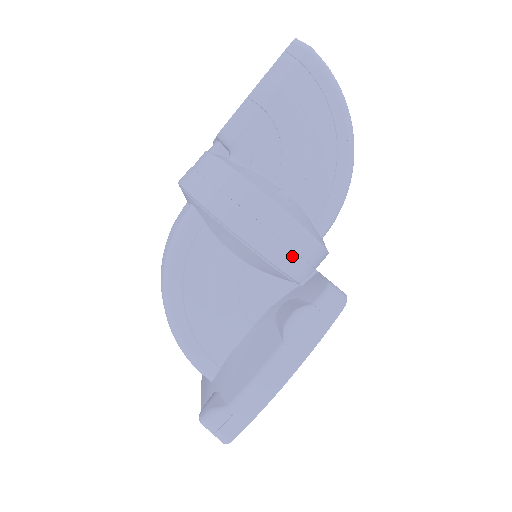
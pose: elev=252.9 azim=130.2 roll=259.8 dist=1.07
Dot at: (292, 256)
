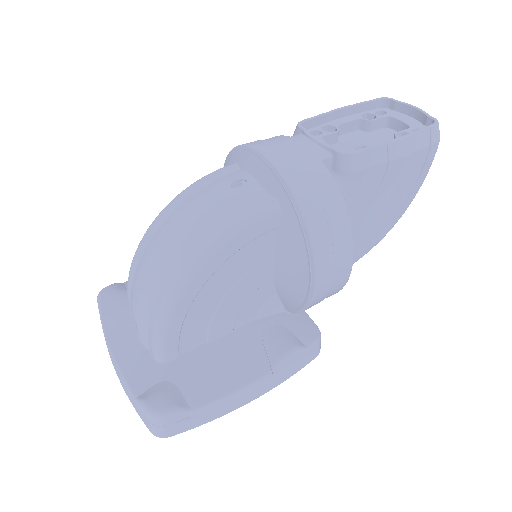
Dot at: (320, 301)
